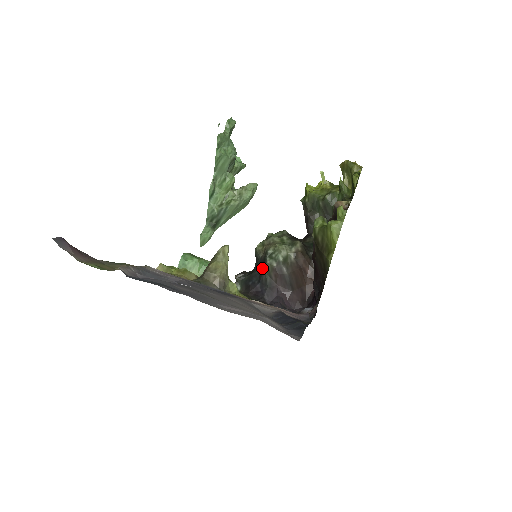
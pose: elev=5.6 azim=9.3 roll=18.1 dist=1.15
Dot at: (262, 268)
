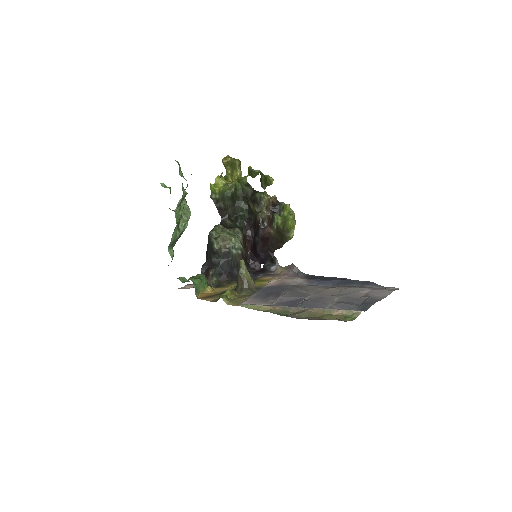
Dot at: (229, 258)
